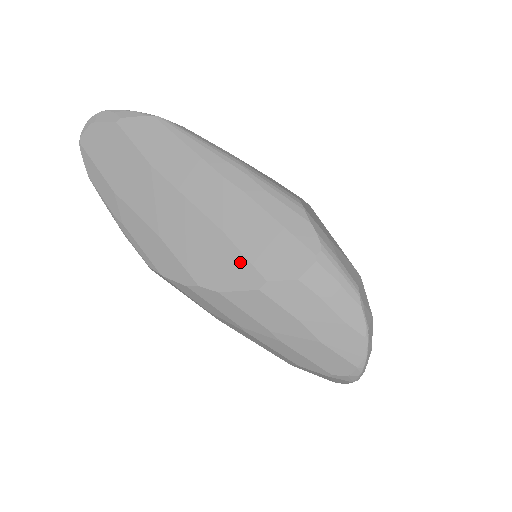
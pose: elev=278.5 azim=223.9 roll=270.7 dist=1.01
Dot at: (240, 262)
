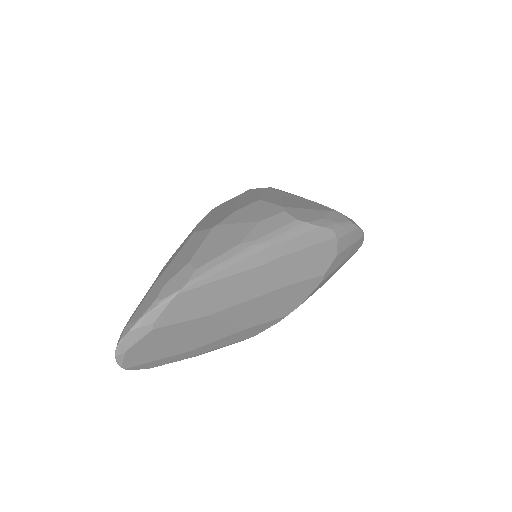
Dot at: (305, 285)
